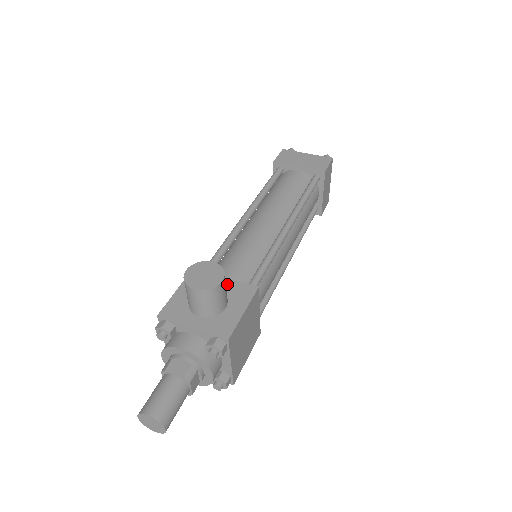
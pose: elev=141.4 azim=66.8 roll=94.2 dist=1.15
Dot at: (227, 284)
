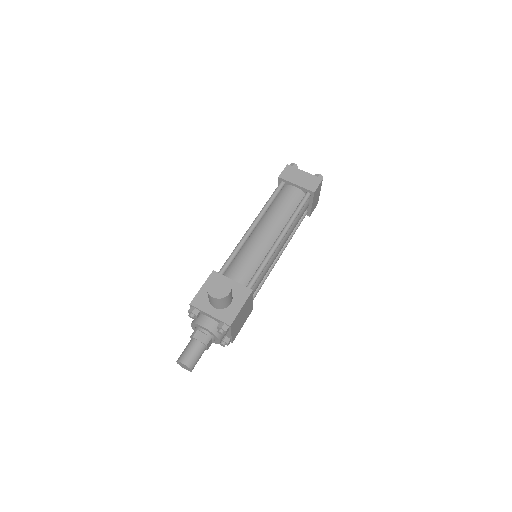
Dot at: (233, 286)
